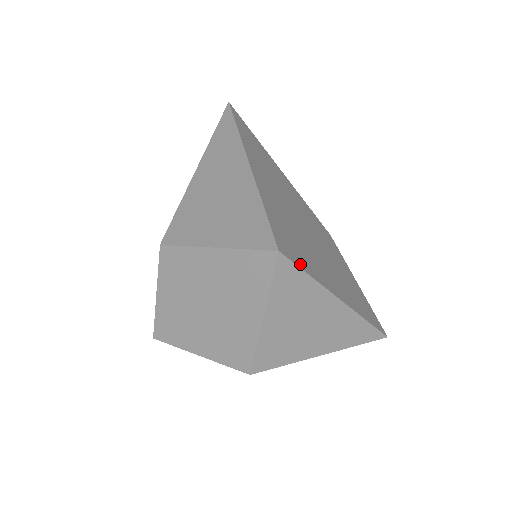
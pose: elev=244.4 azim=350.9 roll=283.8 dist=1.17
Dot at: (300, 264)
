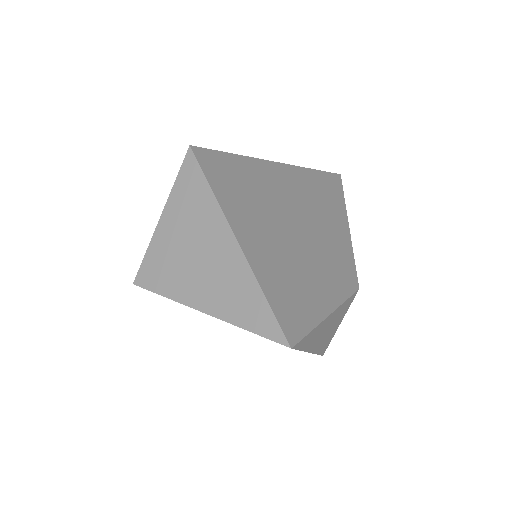
Dot at: (210, 175)
